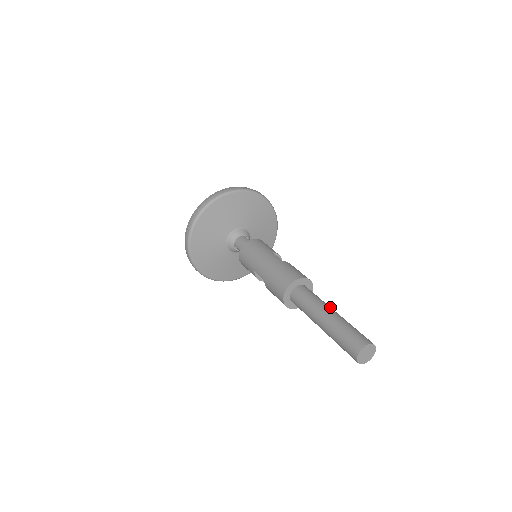
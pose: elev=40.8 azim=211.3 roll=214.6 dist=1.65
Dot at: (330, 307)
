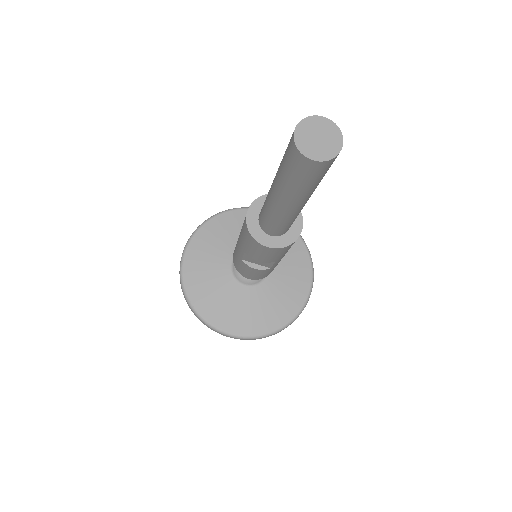
Dot at: occluded
